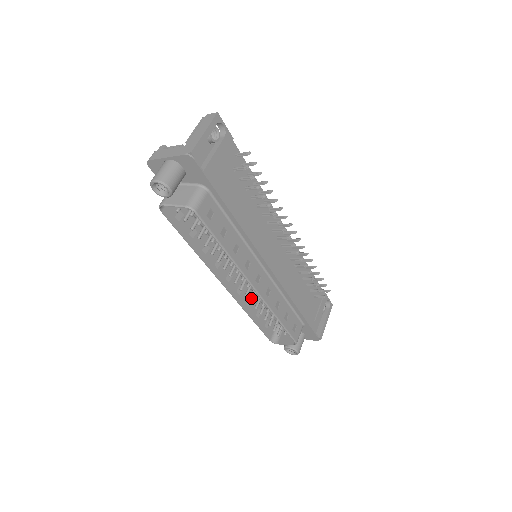
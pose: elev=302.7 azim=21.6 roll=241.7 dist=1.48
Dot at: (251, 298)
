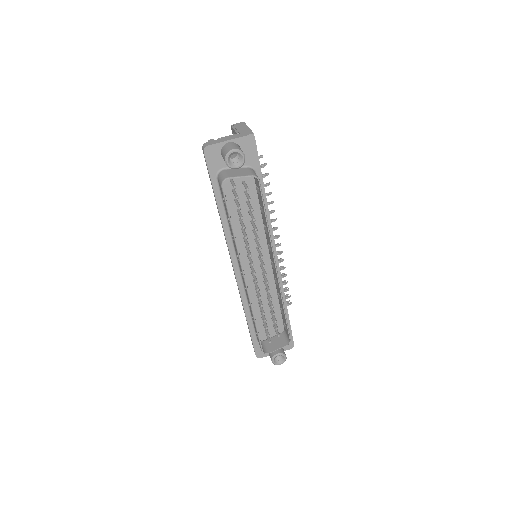
Dot at: (259, 295)
